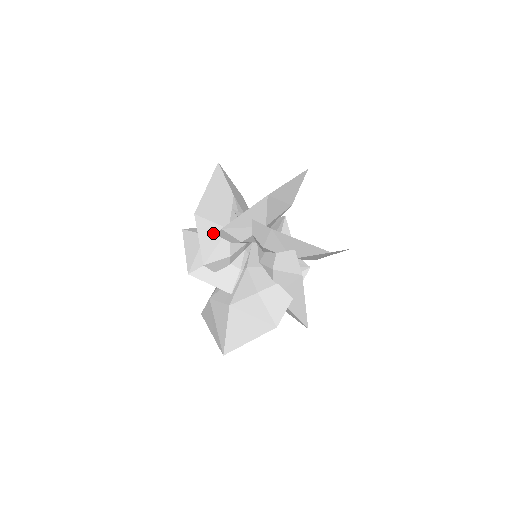
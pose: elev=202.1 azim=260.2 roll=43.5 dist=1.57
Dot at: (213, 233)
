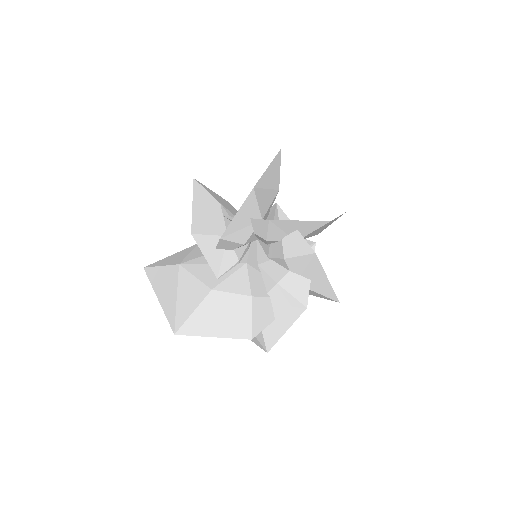
Dot at: (250, 215)
